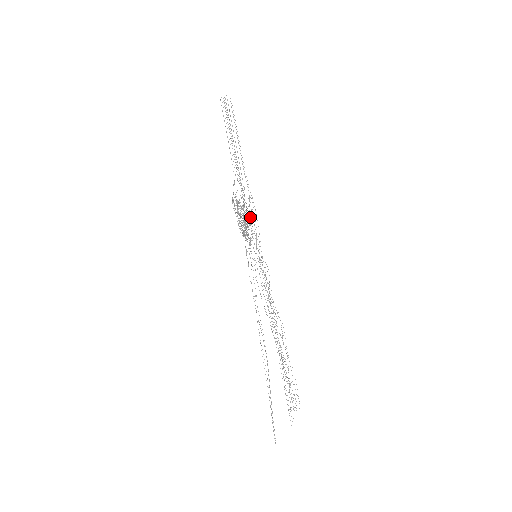
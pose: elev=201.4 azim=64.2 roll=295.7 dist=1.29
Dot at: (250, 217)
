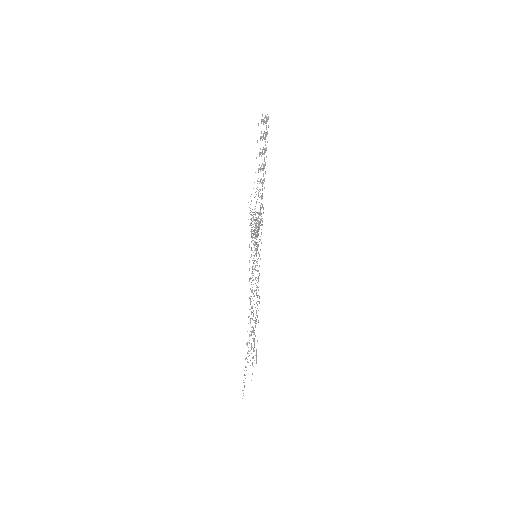
Dot at: occluded
